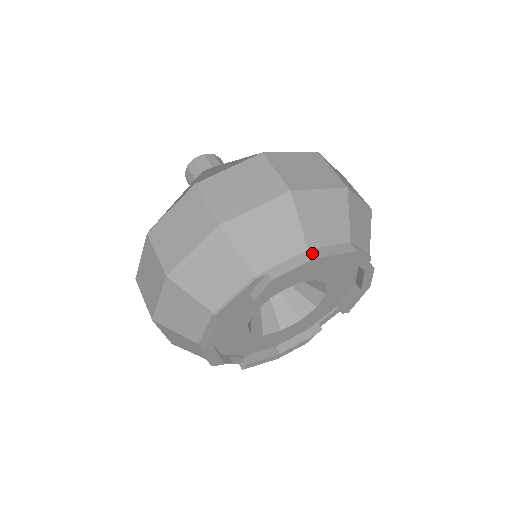
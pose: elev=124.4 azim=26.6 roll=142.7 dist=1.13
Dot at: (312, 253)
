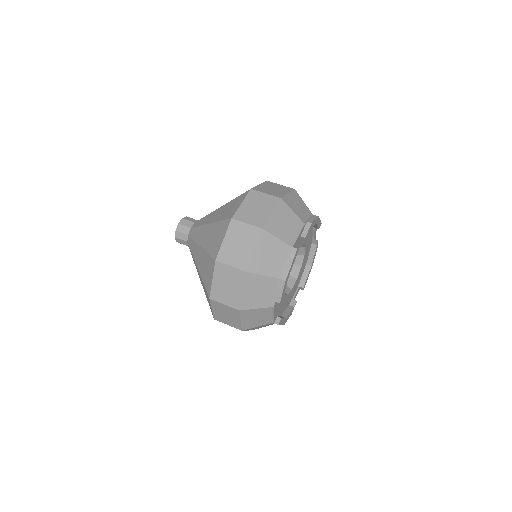
Dot at: (315, 215)
